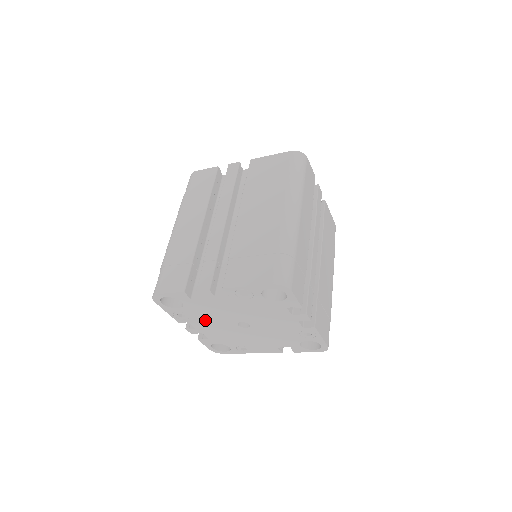
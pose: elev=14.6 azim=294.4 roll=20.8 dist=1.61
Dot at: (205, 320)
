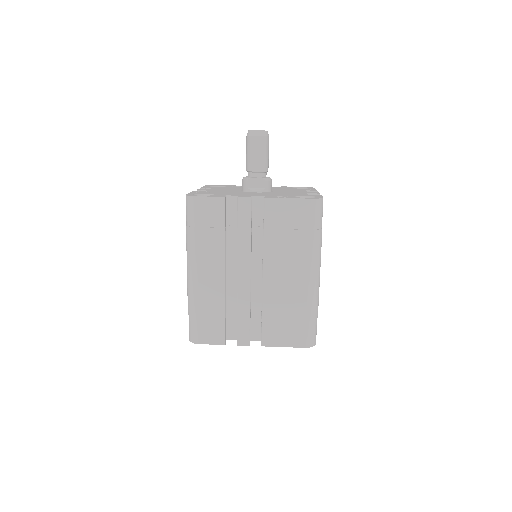
Dot at: occluded
